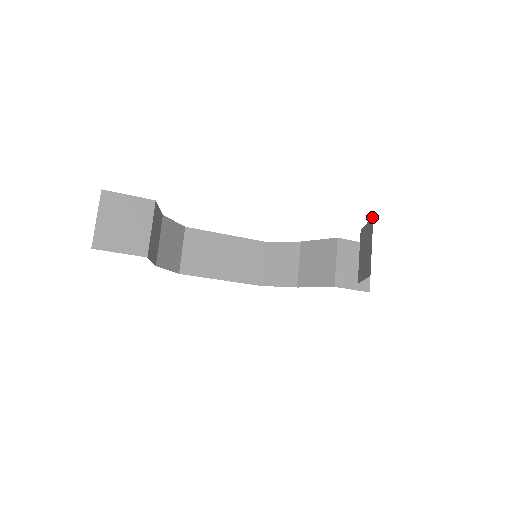
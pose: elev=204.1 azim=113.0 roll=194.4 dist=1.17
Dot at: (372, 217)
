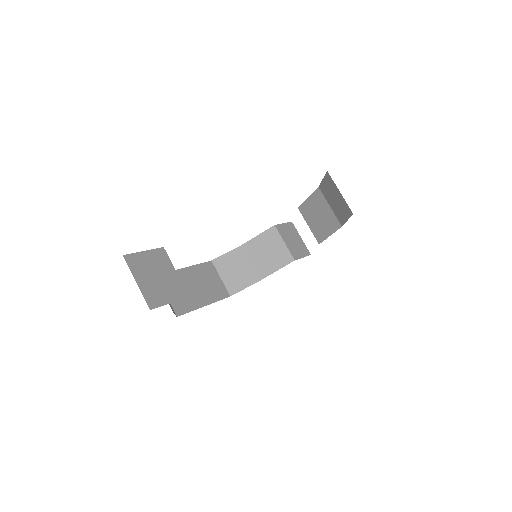
Dot at: (317, 189)
